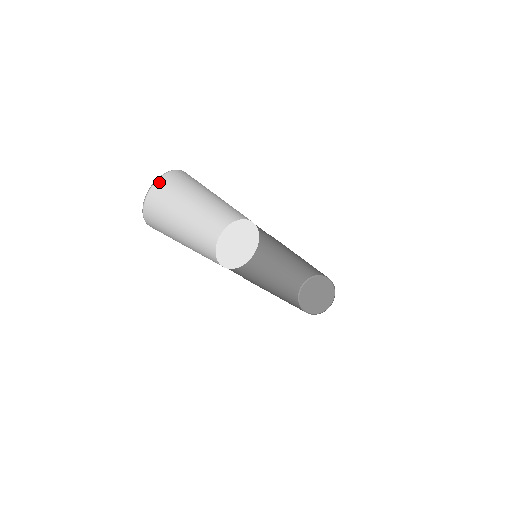
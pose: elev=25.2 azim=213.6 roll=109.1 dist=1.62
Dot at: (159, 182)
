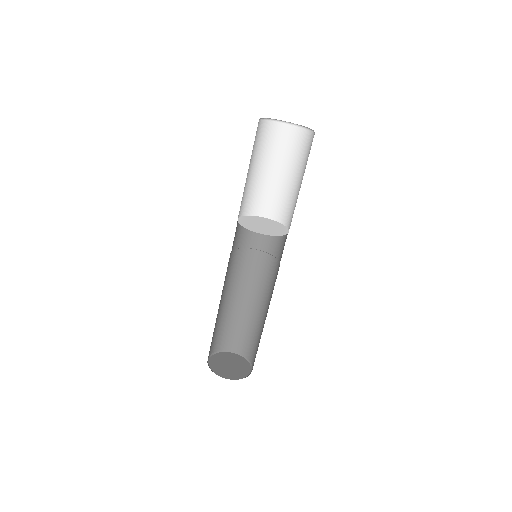
Dot at: (274, 124)
